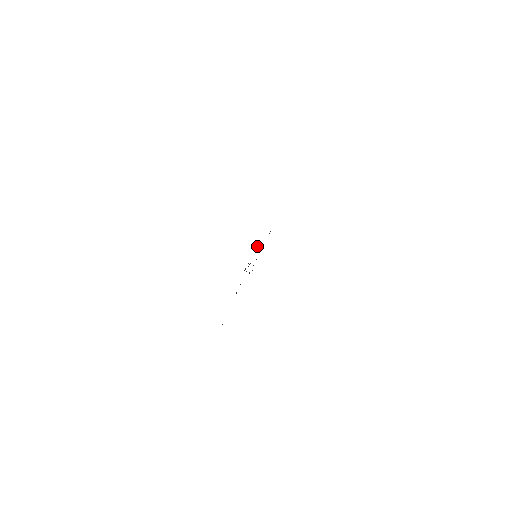
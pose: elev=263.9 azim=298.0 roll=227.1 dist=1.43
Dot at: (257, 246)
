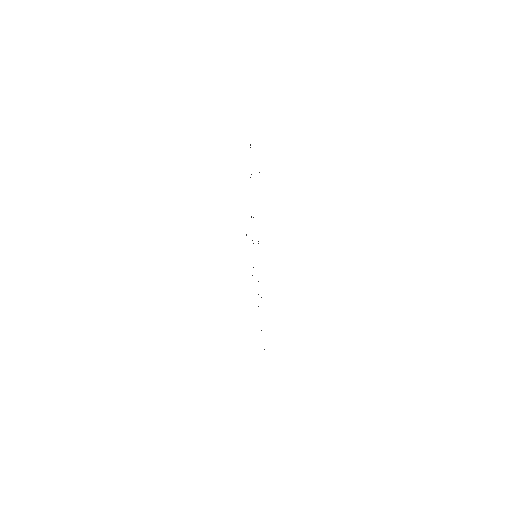
Dot at: occluded
